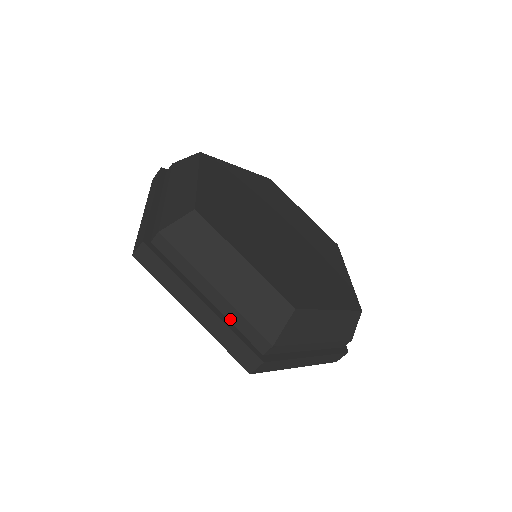
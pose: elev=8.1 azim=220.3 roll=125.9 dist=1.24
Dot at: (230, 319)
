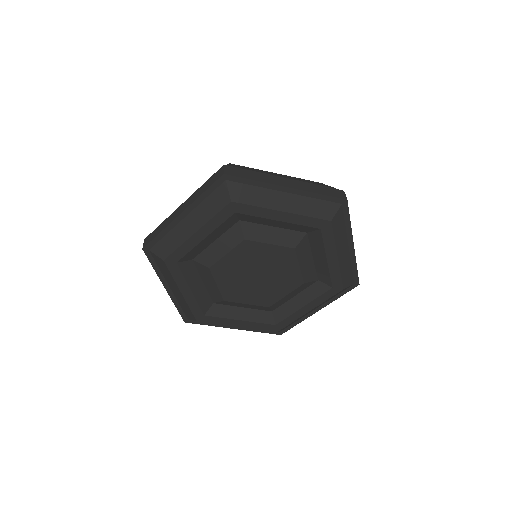
Dot at: occluded
